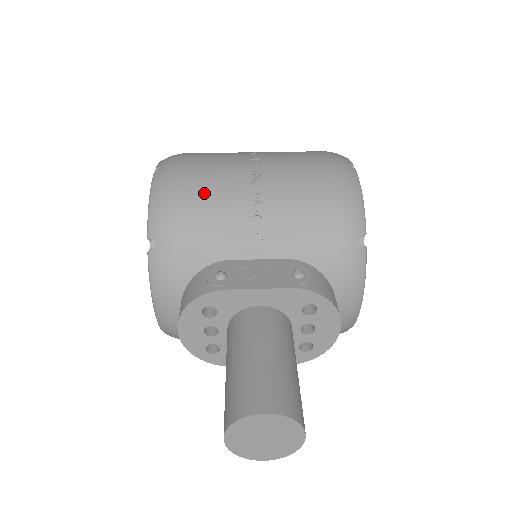
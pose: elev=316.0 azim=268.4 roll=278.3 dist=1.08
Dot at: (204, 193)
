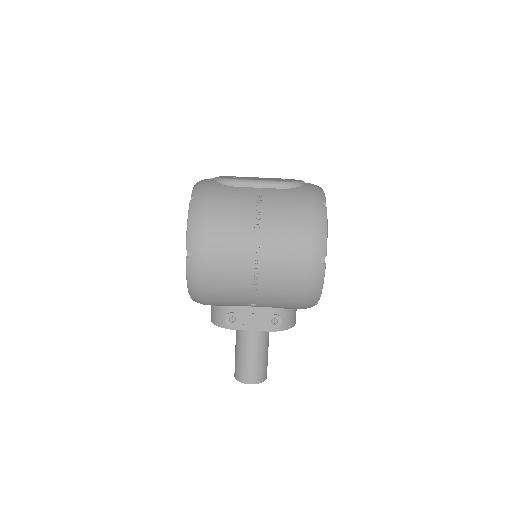
Dot at: (221, 286)
